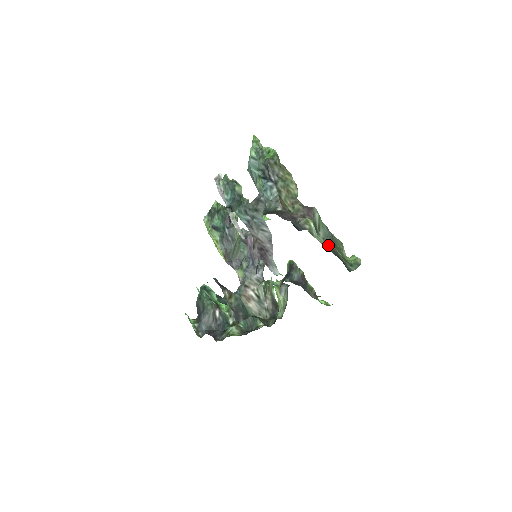
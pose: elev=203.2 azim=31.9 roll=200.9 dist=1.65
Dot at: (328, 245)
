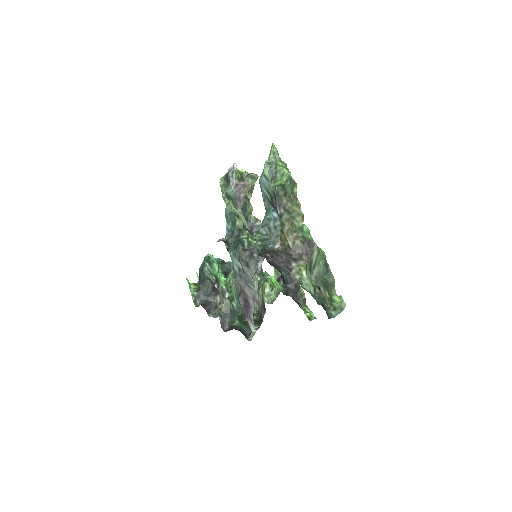
Dot at: (317, 289)
